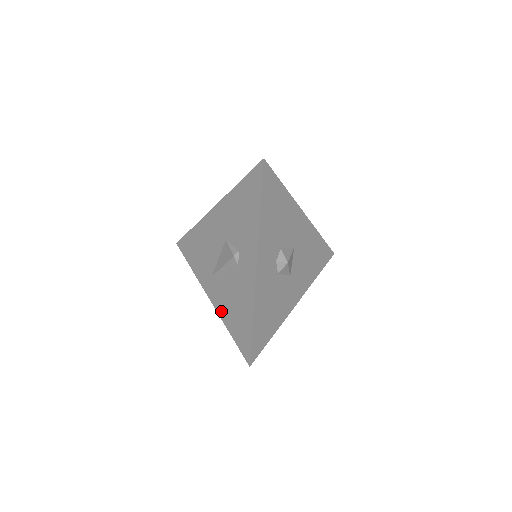
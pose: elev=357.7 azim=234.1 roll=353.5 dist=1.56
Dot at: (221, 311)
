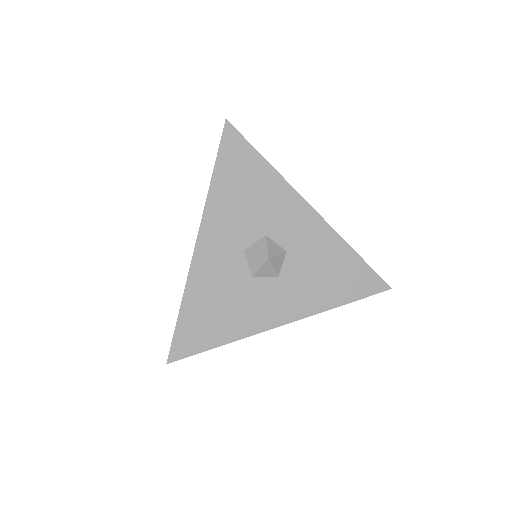
Dot at: occluded
